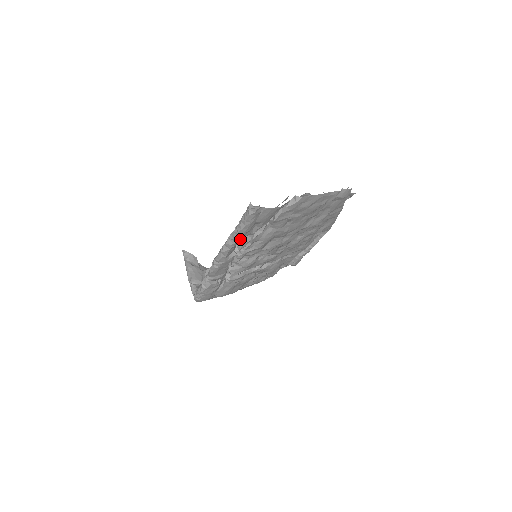
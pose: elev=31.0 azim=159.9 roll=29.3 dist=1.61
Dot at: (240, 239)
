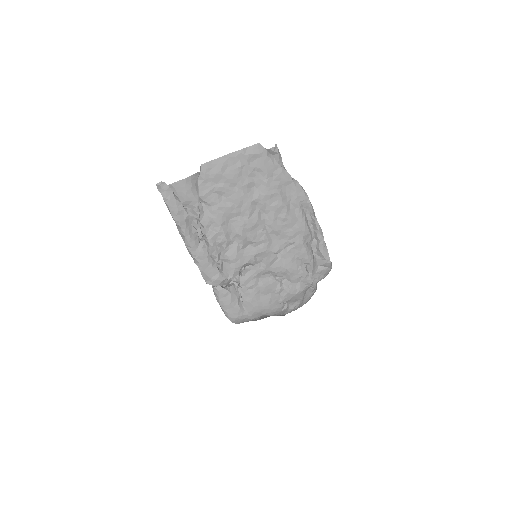
Dot at: (183, 223)
